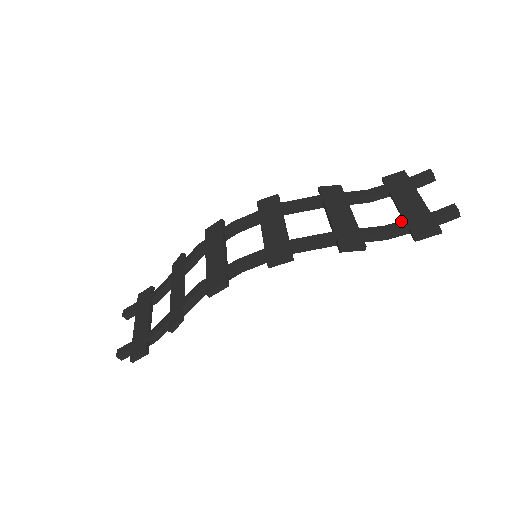
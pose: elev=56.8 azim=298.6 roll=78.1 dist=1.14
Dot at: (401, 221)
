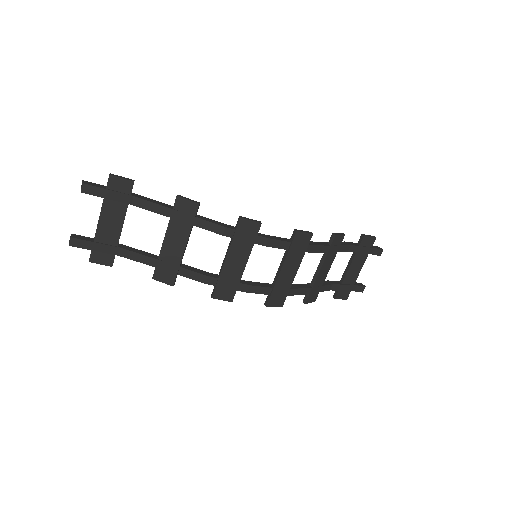
Dot at: (341, 285)
